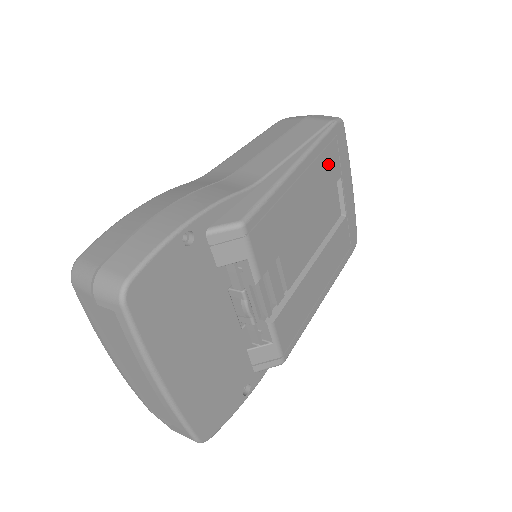
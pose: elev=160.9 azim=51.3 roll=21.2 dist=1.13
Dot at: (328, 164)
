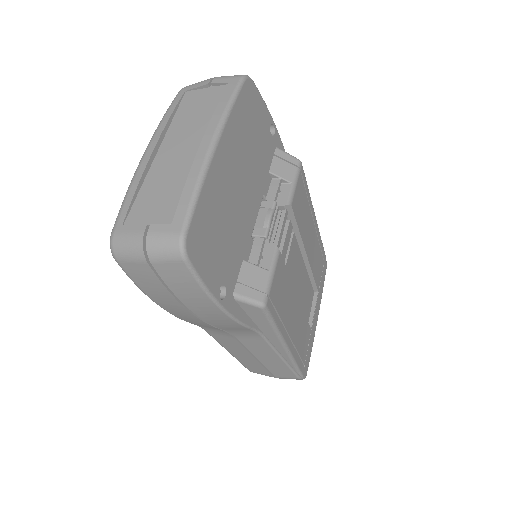
Dot at: (319, 263)
